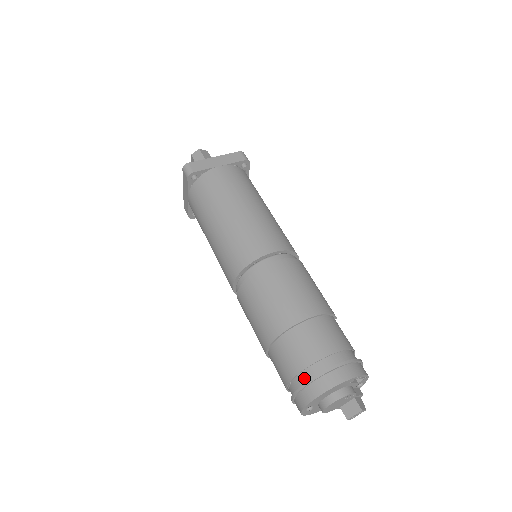
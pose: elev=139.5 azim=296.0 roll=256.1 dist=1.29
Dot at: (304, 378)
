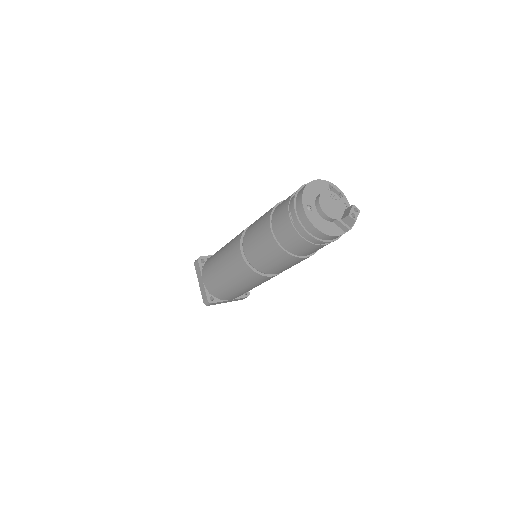
Dot at: occluded
